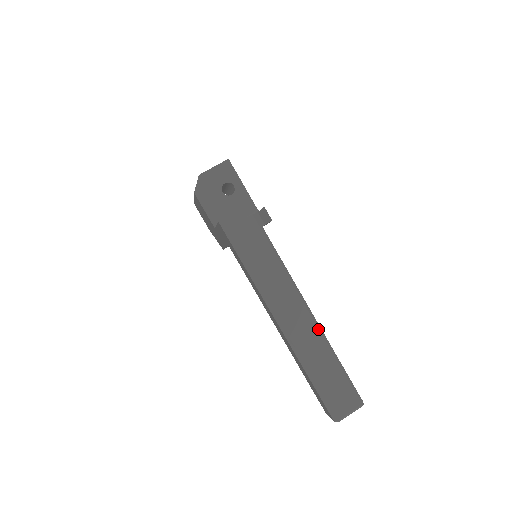
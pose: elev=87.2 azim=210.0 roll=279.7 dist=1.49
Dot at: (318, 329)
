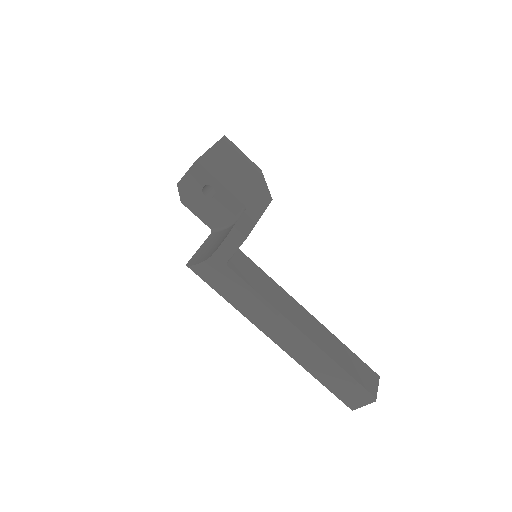
Dot at: (311, 346)
